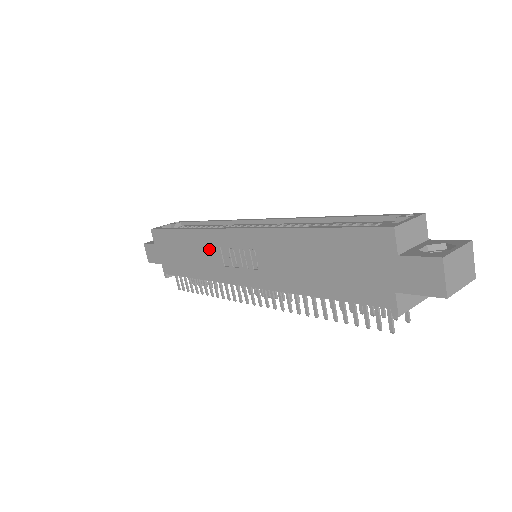
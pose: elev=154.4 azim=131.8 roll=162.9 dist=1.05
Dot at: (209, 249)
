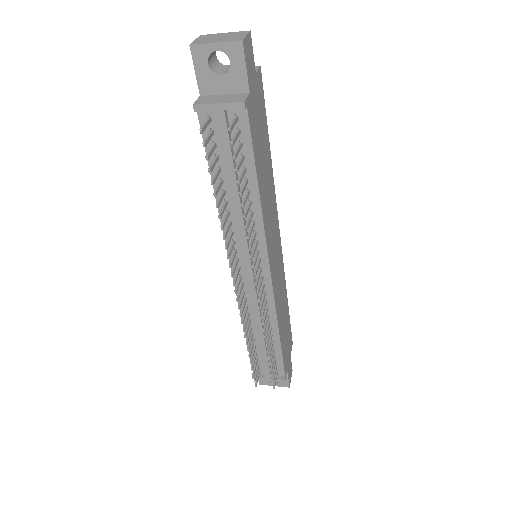
Dot at: occluded
